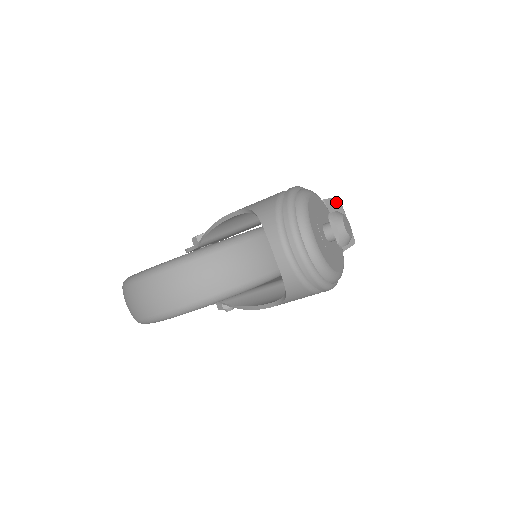
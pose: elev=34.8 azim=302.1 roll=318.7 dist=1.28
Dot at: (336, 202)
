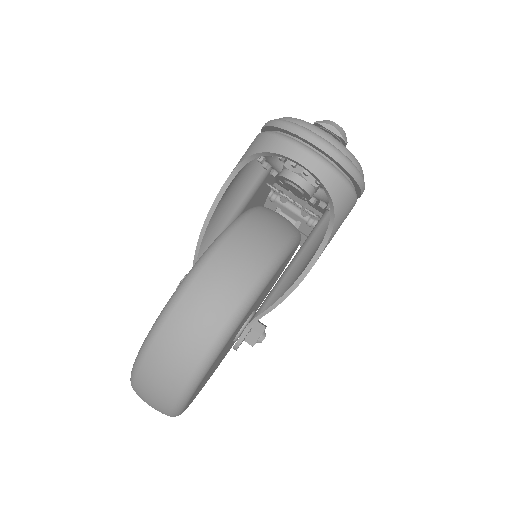
Dot at: occluded
